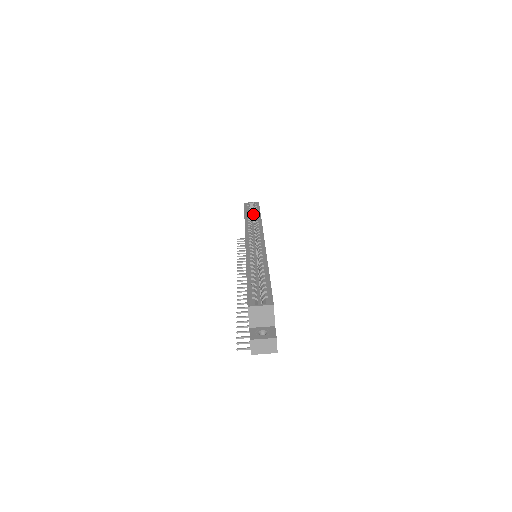
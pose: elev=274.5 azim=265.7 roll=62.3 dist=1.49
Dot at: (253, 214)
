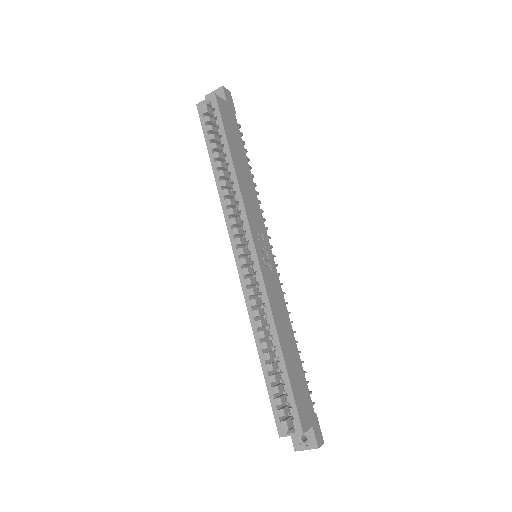
Dot at: occluded
